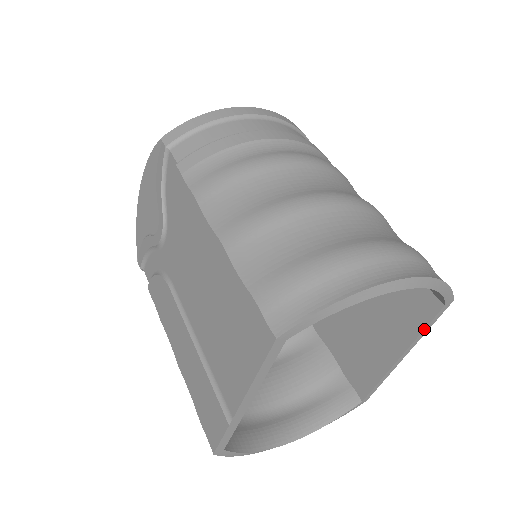
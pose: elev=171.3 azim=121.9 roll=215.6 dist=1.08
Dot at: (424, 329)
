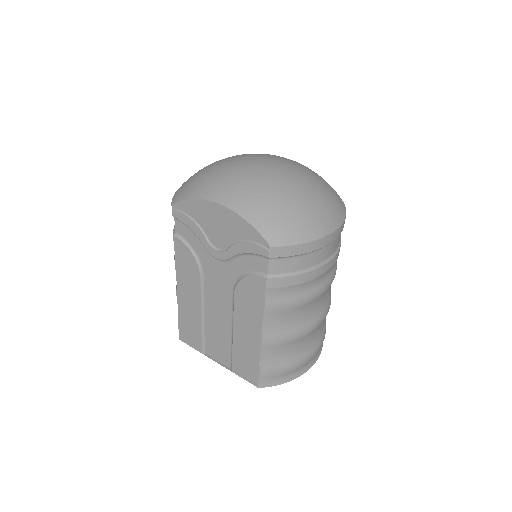
Dot at: occluded
